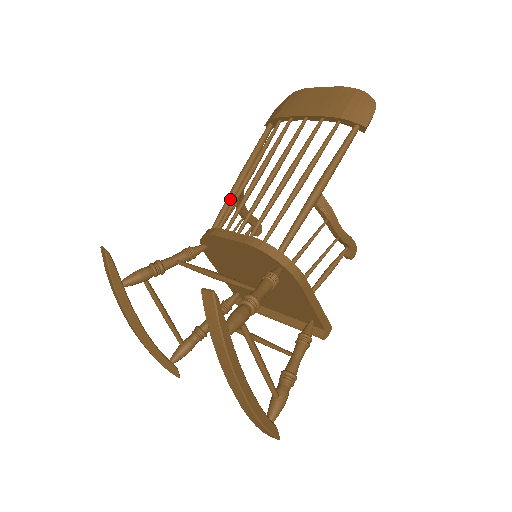
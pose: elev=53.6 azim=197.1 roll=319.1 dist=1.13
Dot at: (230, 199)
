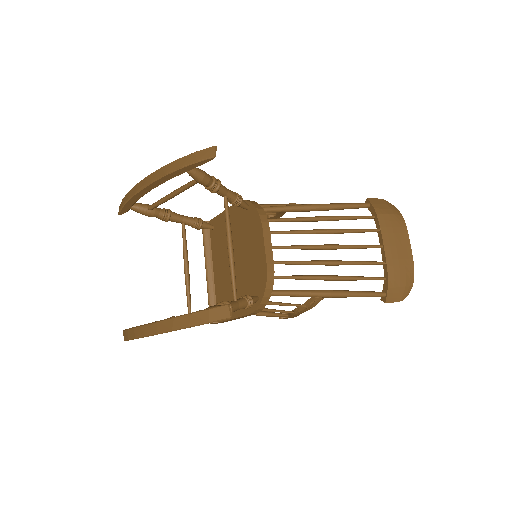
Dot at: (296, 210)
